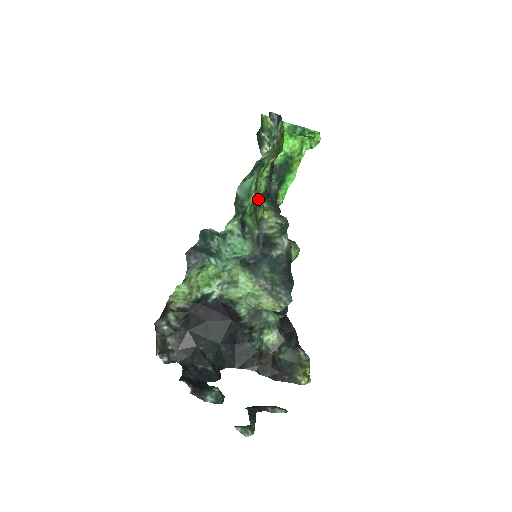
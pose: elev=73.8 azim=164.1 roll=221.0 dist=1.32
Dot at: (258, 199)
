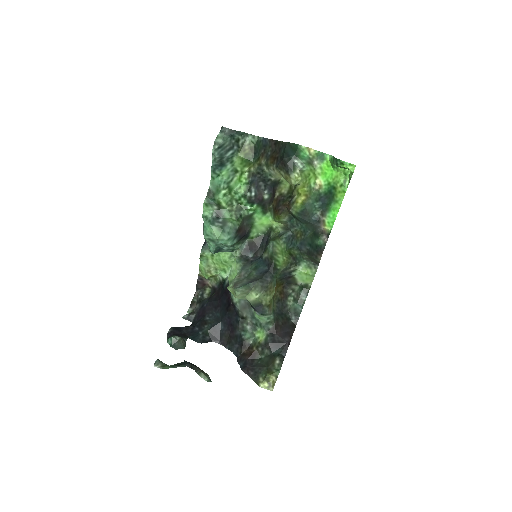
Dot at: (241, 201)
